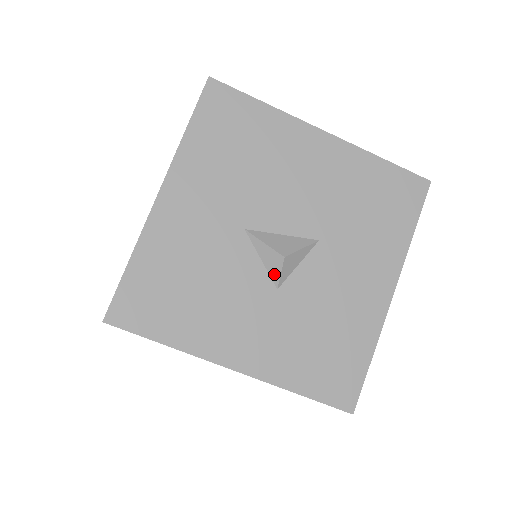
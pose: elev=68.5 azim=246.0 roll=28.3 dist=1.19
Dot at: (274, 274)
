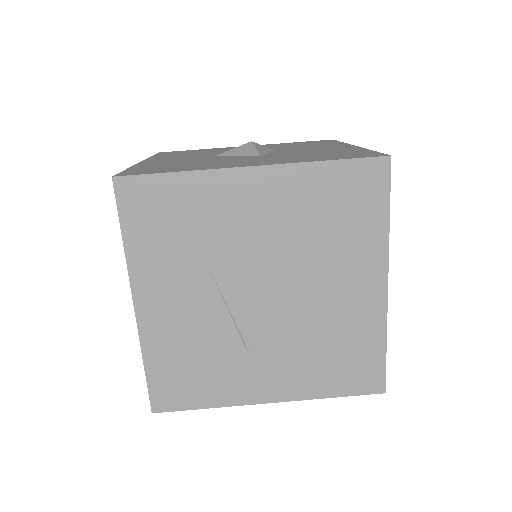
Dot at: (252, 153)
